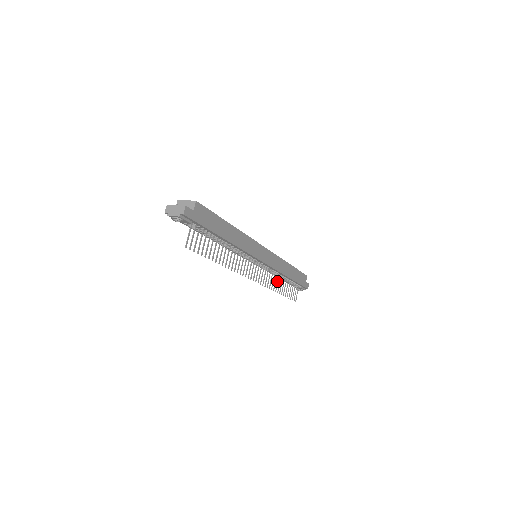
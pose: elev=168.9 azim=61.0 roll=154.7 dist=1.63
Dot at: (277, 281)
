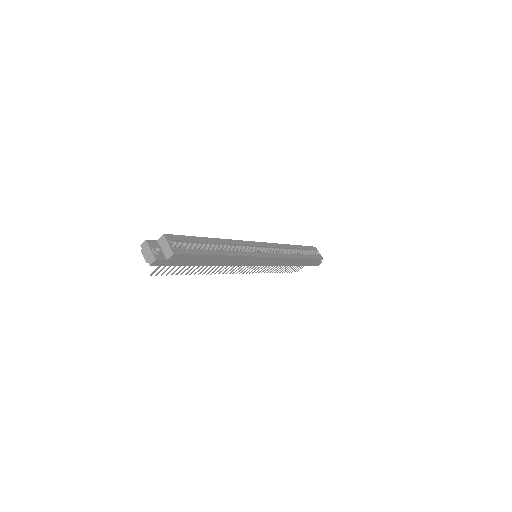
Dot at: (277, 266)
